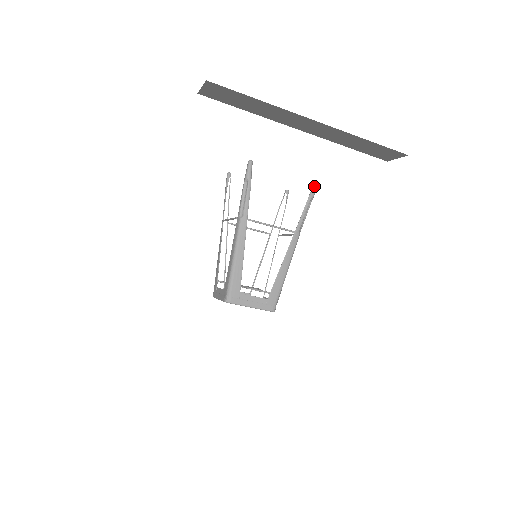
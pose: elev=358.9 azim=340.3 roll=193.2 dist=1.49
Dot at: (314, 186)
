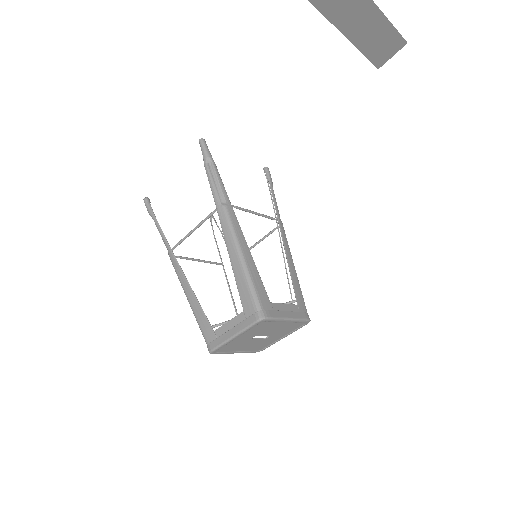
Dot at: (267, 171)
